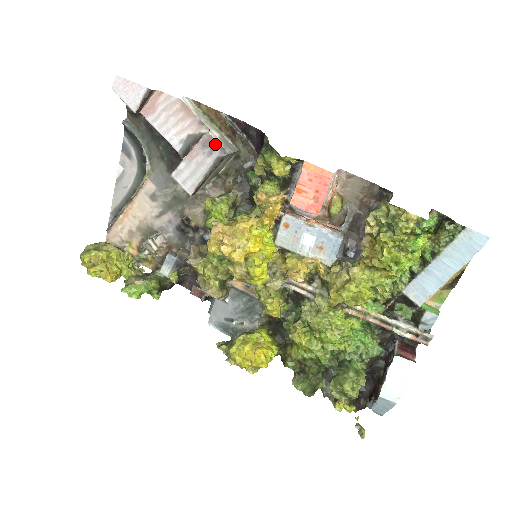
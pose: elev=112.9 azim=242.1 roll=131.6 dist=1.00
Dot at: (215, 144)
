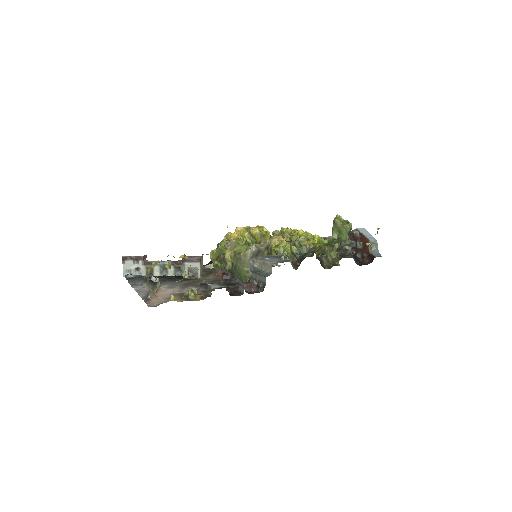
Dot at: occluded
